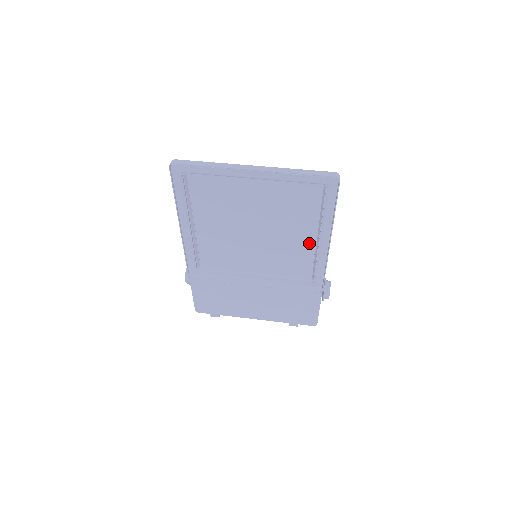
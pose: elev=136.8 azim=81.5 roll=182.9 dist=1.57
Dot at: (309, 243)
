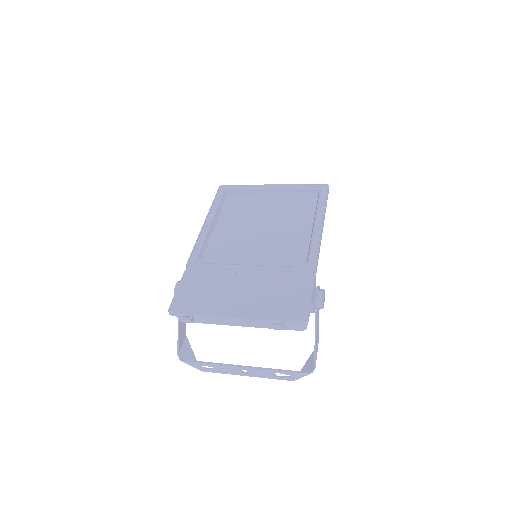
Dot at: (305, 235)
